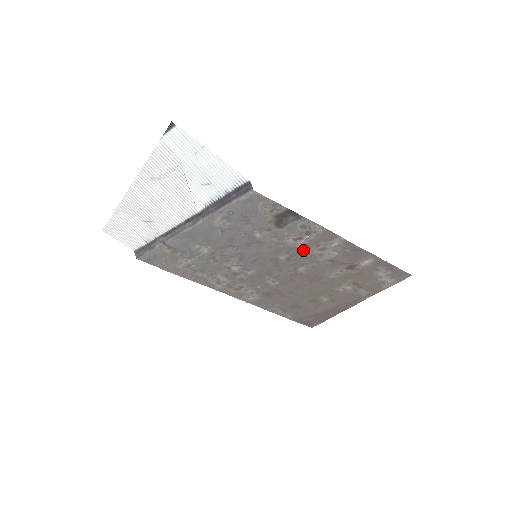
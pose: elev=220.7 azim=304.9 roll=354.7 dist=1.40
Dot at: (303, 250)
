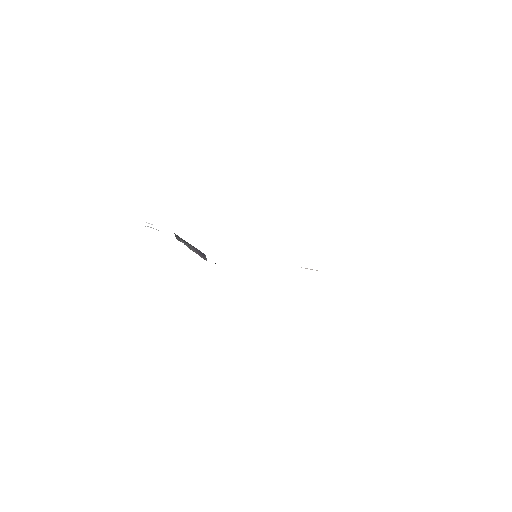
Dot at: occluded
